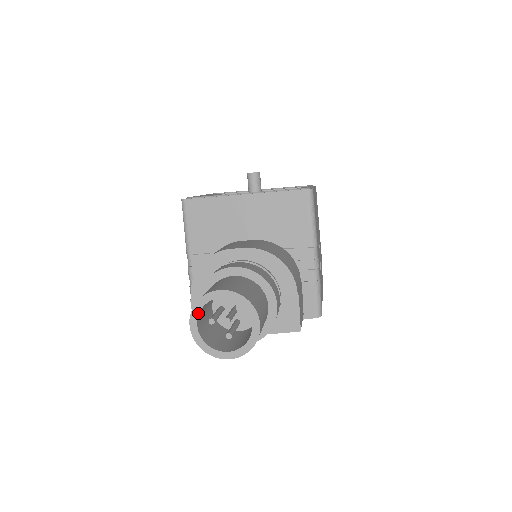
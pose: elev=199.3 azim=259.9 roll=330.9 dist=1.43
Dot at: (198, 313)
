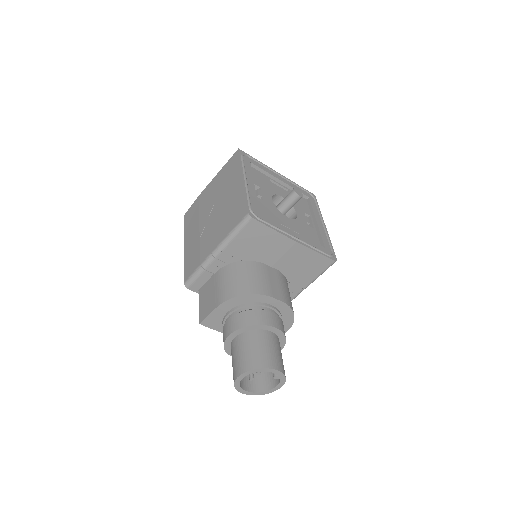
Dot at: (251, 373)
